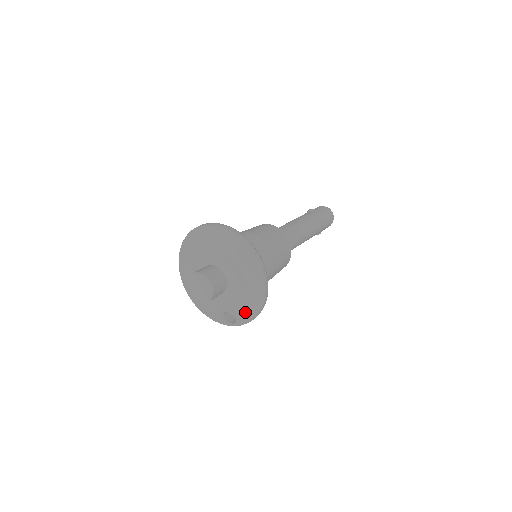
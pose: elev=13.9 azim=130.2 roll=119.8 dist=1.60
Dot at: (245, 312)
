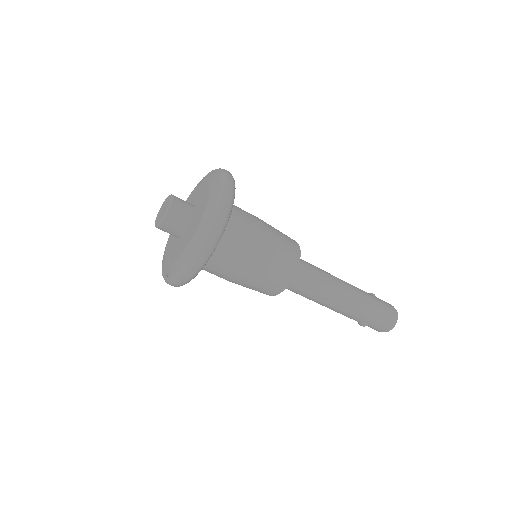
Dot at: (179, 262)
